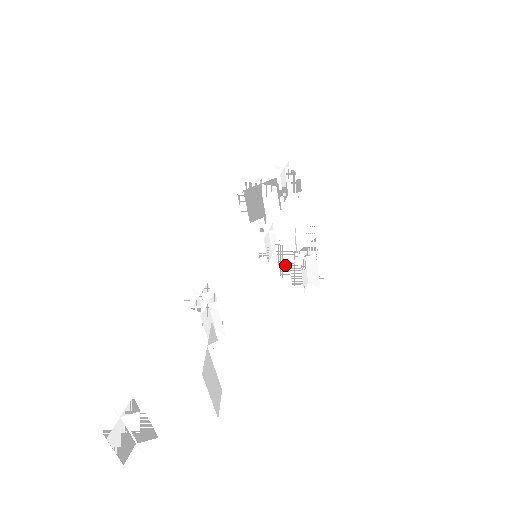
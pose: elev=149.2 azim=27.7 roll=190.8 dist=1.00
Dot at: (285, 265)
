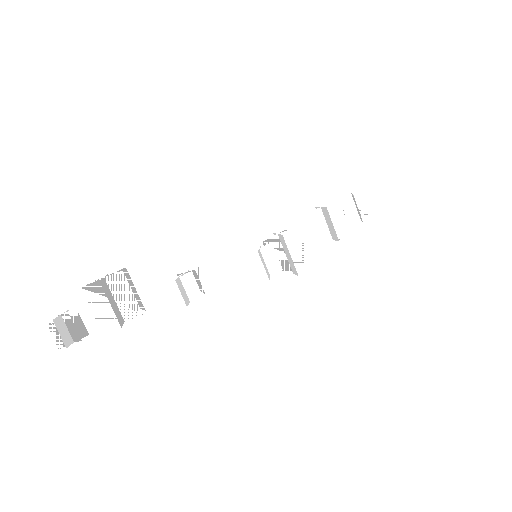
Dot at: occluded
